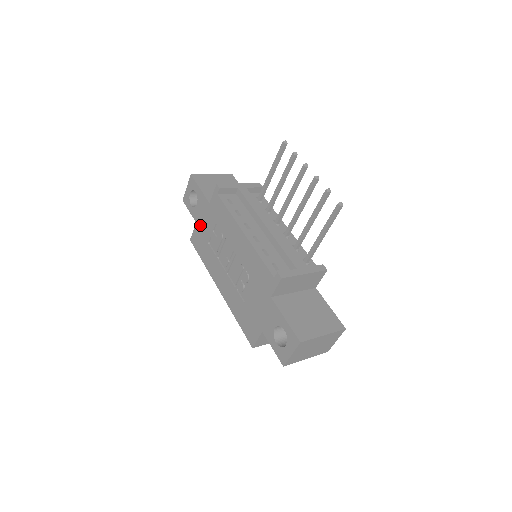
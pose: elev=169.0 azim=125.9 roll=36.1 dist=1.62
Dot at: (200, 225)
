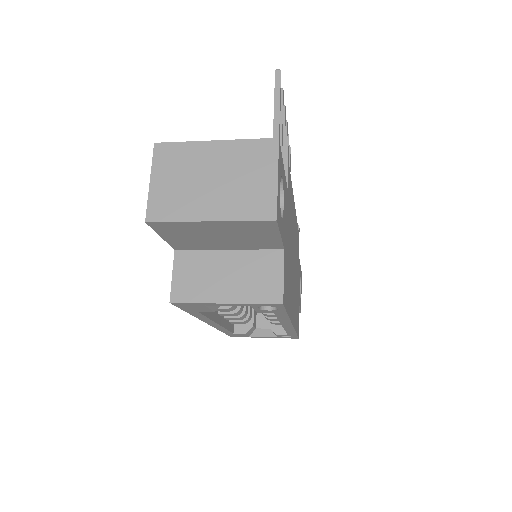
Dot at: occluded
